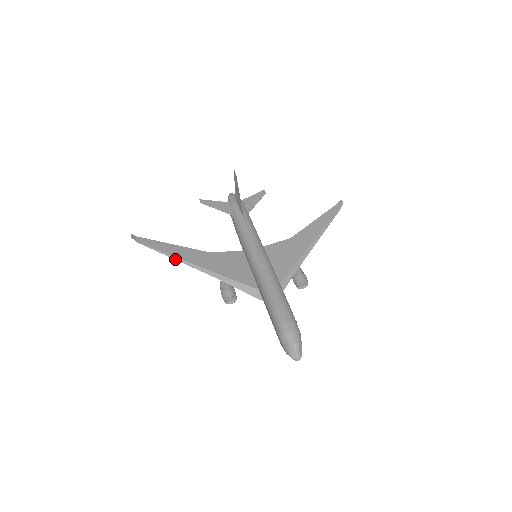
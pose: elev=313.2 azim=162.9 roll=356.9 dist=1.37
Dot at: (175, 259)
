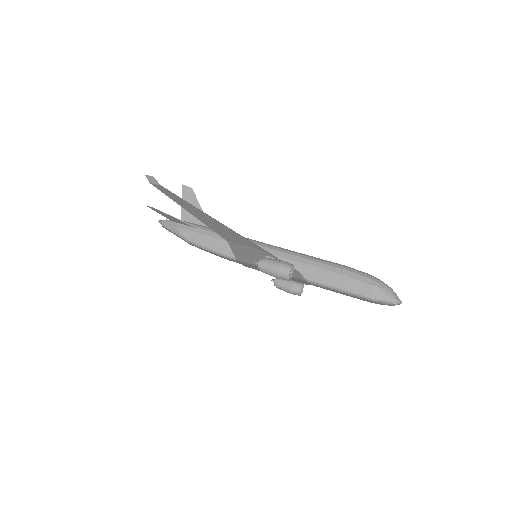
Dot at: (215, 219)
